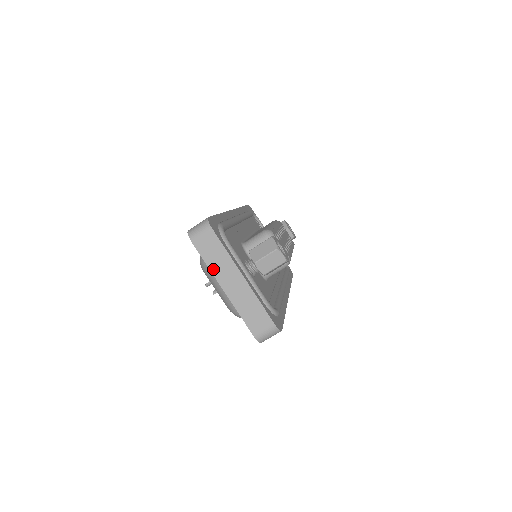
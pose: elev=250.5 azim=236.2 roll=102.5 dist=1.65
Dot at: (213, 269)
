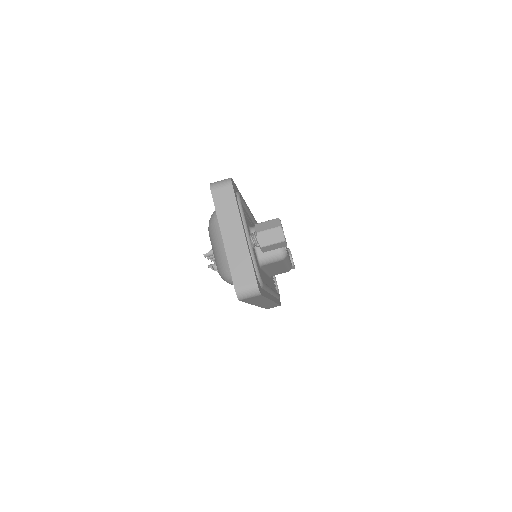
Dot at: (220, 218)
